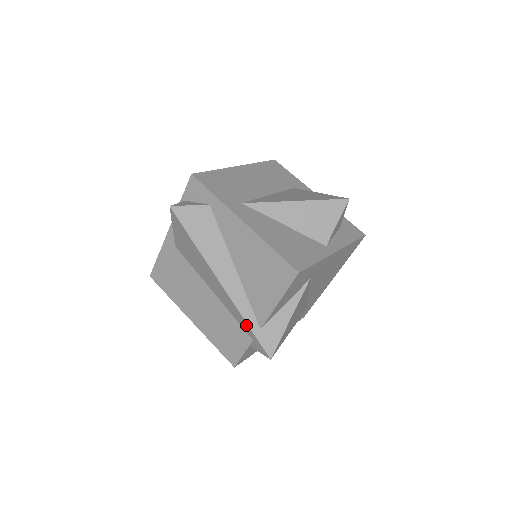
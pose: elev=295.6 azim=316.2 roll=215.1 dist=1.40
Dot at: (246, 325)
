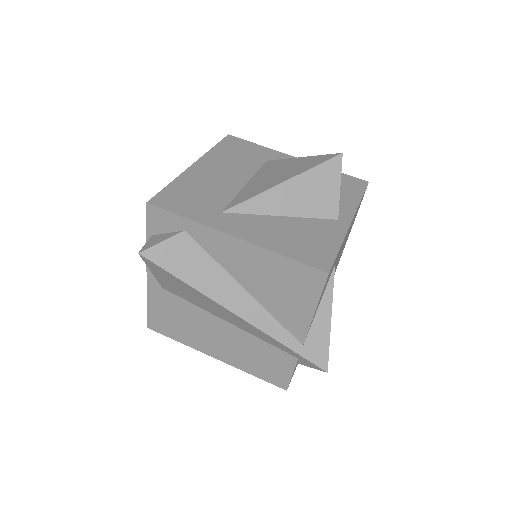
Dot at: (285, 347)
